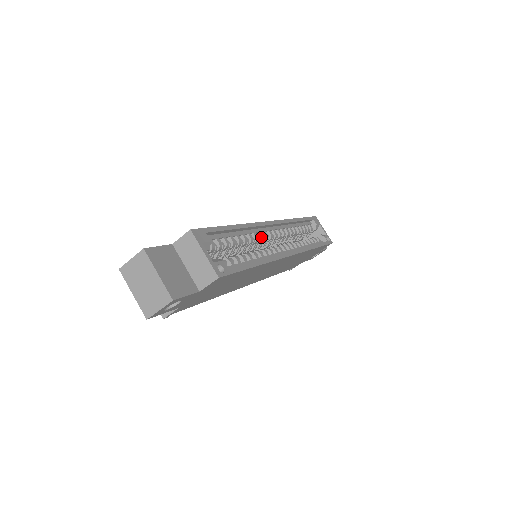
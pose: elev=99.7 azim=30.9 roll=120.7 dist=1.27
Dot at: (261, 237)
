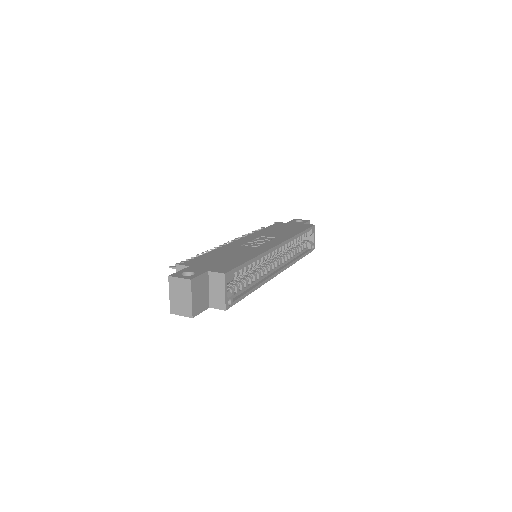
Dot at: (266, 259)
